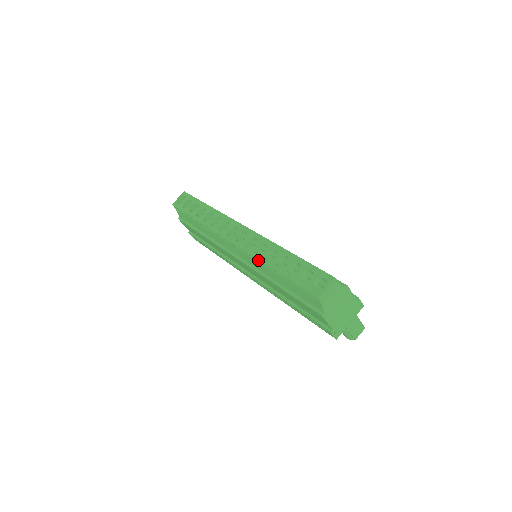
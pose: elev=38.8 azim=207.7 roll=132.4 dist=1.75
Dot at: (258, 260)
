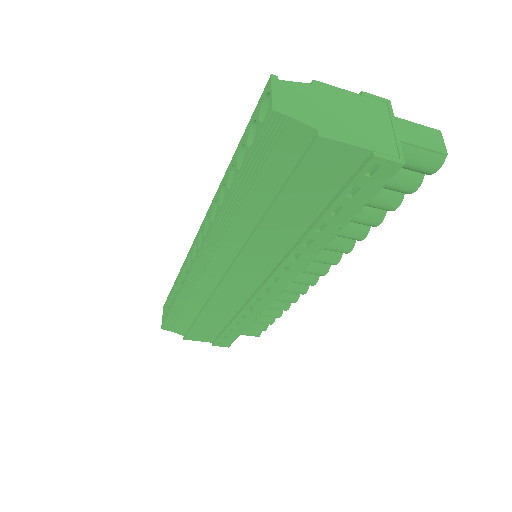
Dot at: (219, 222)
